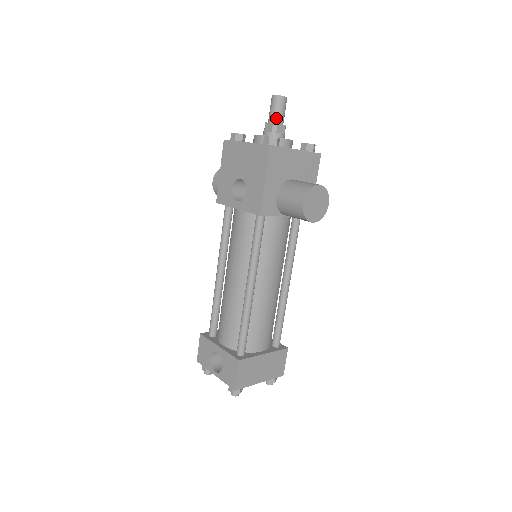
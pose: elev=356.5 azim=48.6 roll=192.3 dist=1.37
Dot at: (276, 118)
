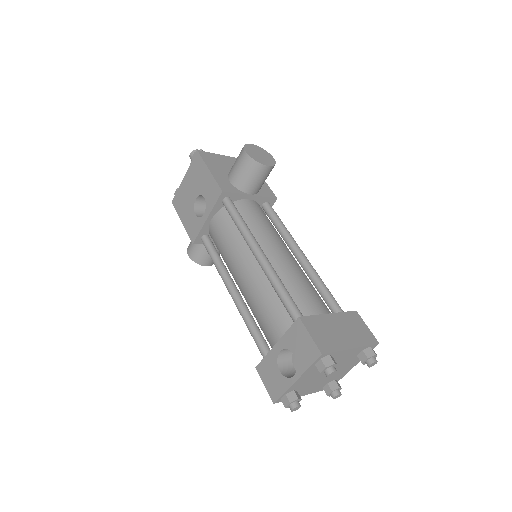
Dot at: occluded
